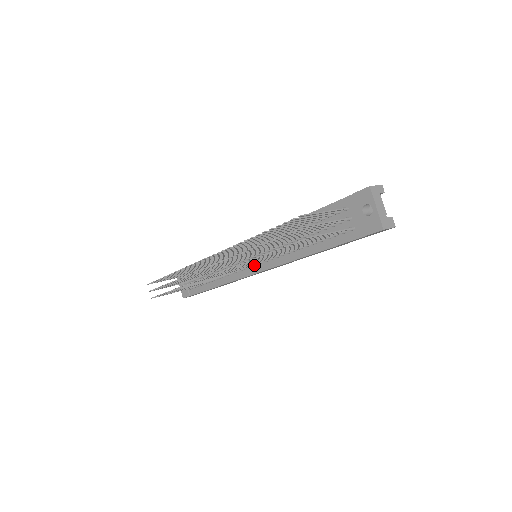
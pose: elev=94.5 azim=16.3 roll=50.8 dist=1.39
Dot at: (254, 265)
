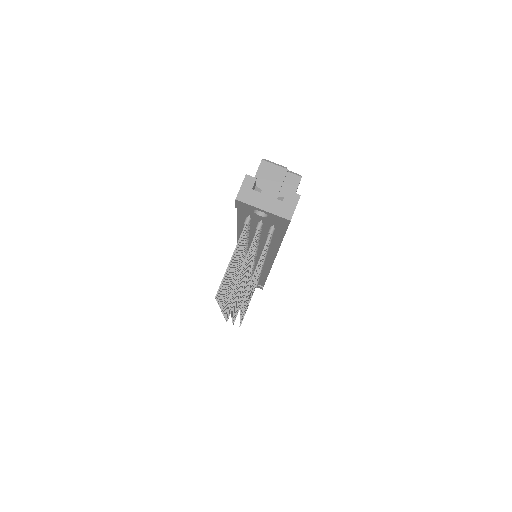
Dot at: occluded
